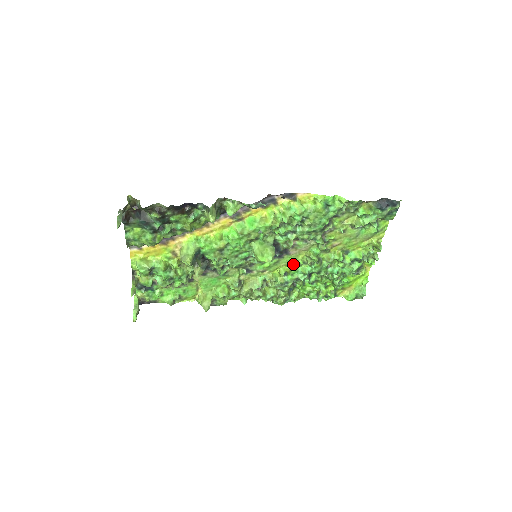
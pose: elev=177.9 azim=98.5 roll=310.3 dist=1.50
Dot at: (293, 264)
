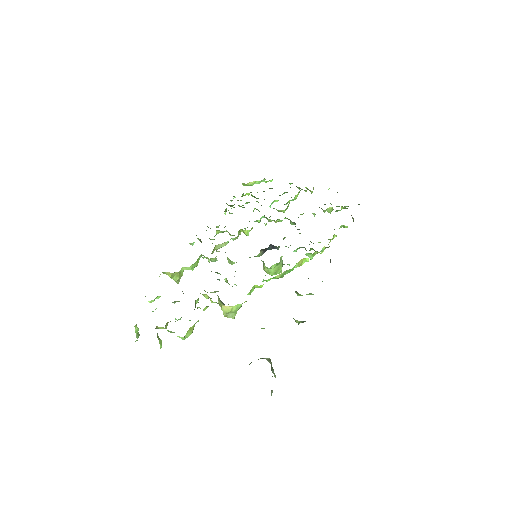
Dot at: occluded
